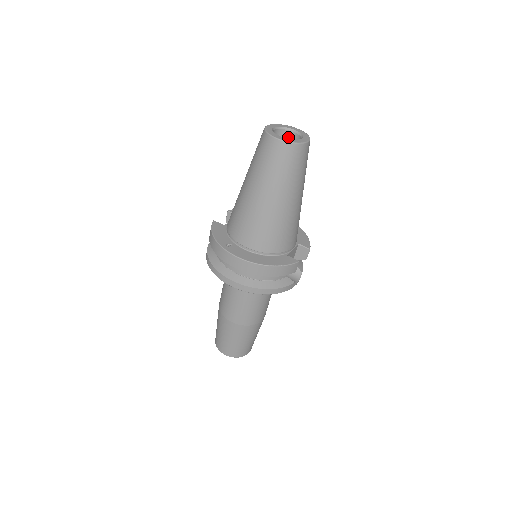
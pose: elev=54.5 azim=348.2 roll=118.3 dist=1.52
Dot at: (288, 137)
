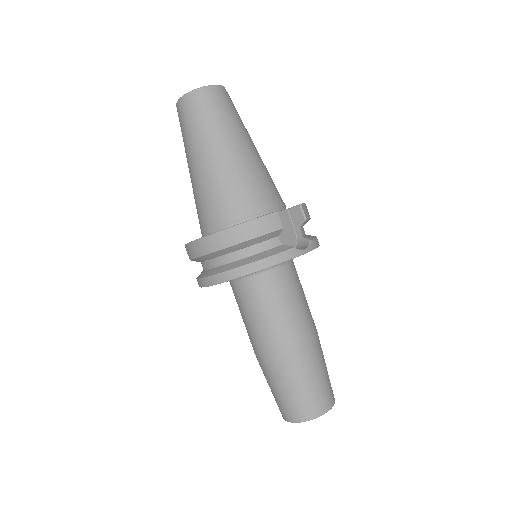
Dot at: occluded
